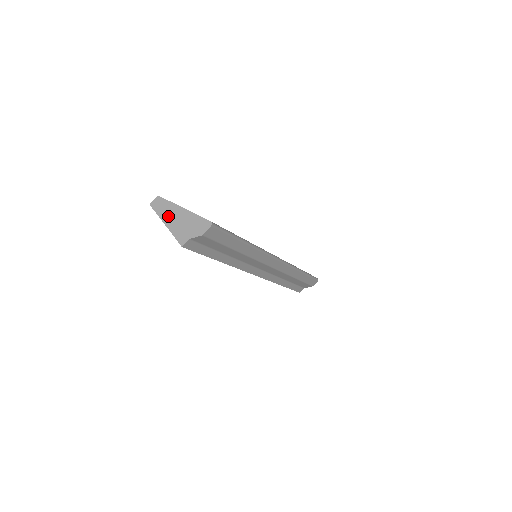
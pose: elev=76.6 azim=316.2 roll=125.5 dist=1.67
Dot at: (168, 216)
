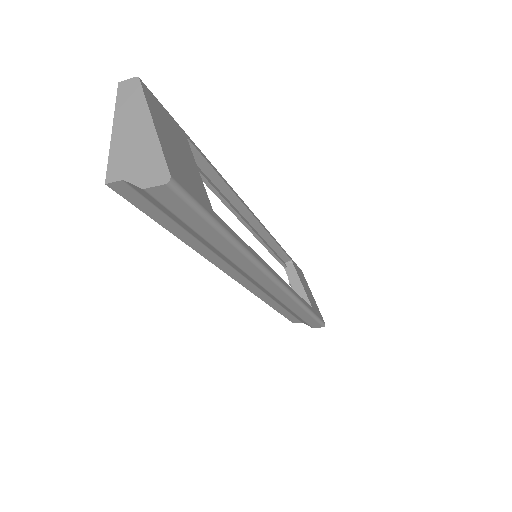
Dot at: (126, 119)
